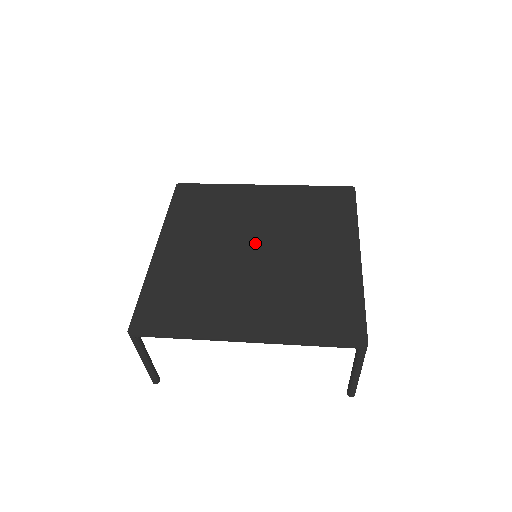
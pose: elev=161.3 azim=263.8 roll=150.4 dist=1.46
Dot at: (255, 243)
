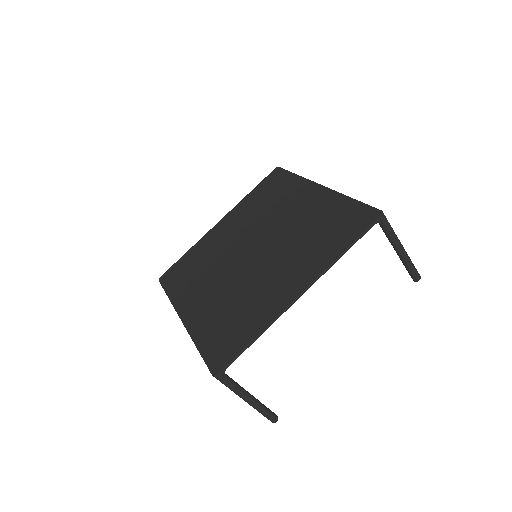
Dot at: (258, 244)
